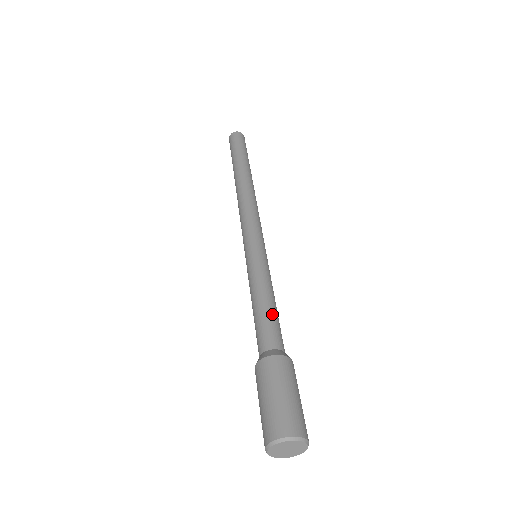
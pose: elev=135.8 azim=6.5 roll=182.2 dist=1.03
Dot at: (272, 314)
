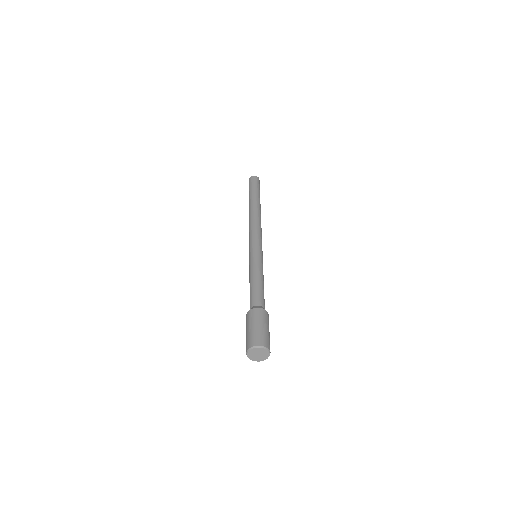
Dot at: (260, 288)
